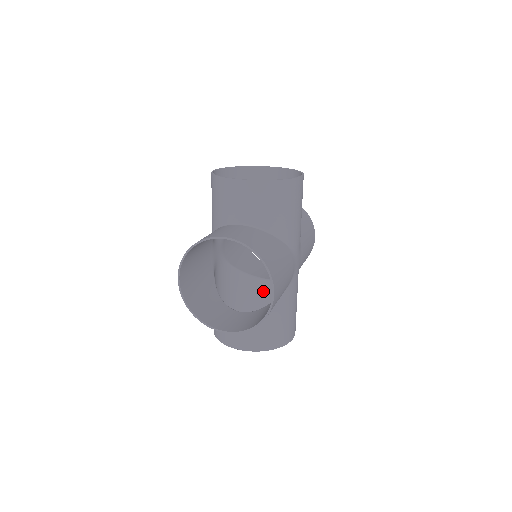
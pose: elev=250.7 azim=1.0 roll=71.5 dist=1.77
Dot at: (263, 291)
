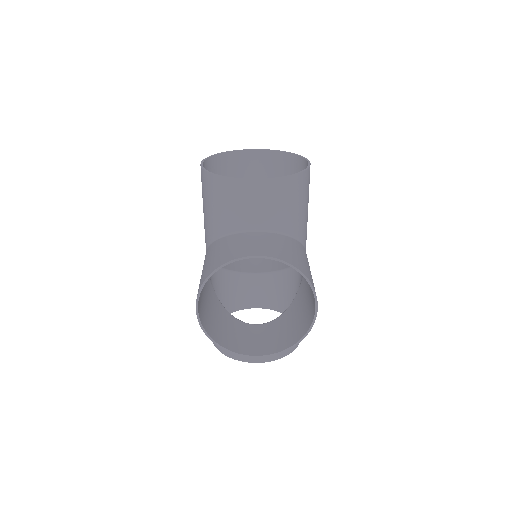
Dot at: (252, 286)
